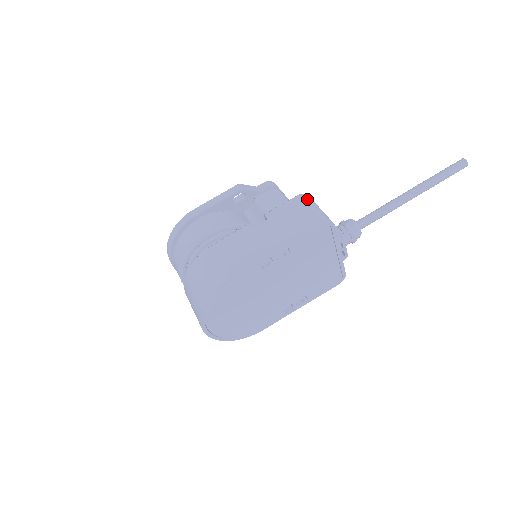
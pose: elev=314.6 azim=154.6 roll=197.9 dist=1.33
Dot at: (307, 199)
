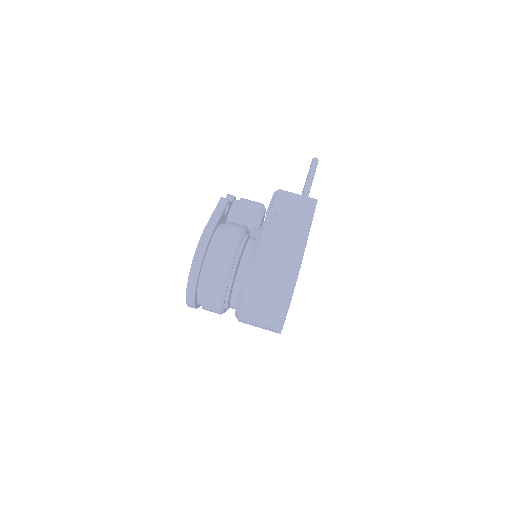
Dot at: (287, 191)
